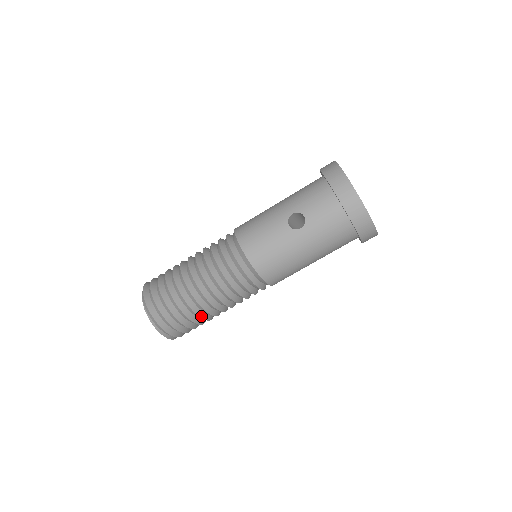
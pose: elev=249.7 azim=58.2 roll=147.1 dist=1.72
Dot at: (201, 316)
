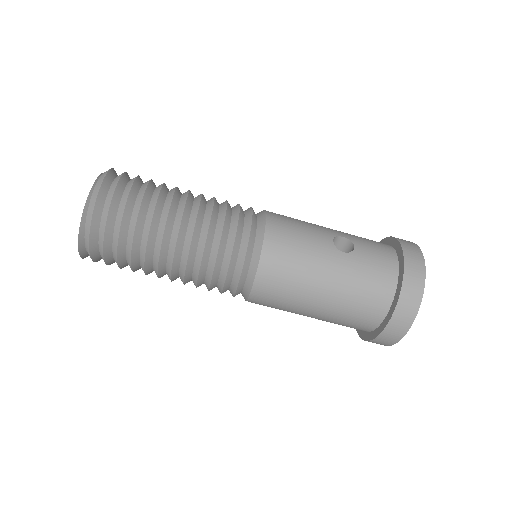
Dot at: (149, 243)
